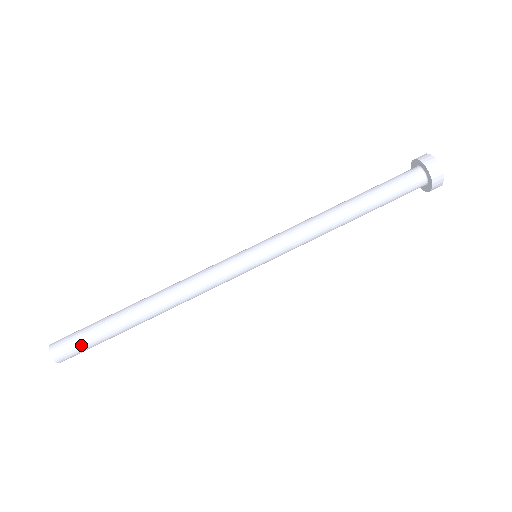
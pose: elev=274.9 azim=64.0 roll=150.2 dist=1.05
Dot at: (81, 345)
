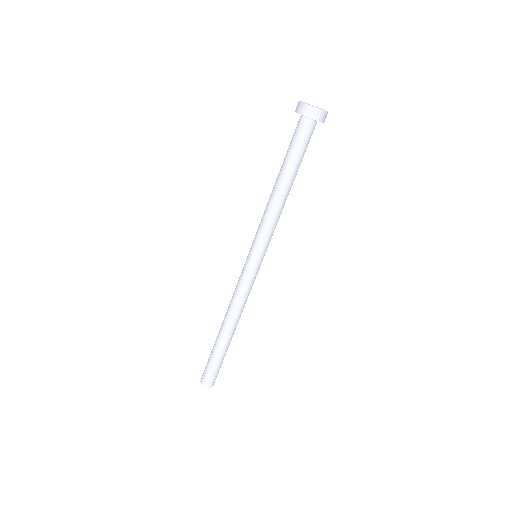
Dot at: occluded
